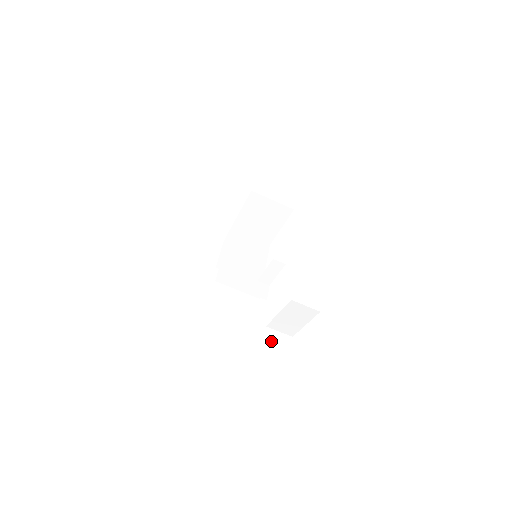
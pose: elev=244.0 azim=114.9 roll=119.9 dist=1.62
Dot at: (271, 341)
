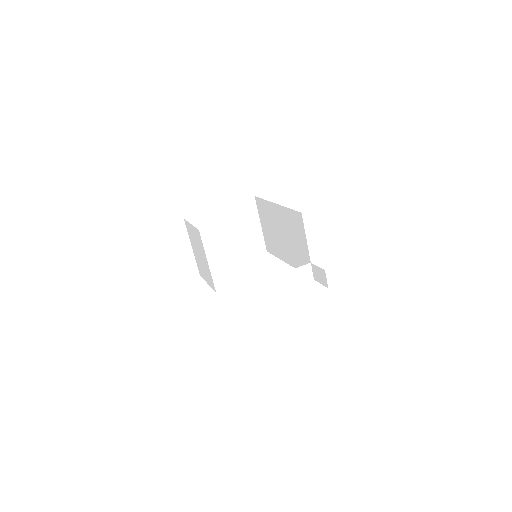
Dot at: occluded
